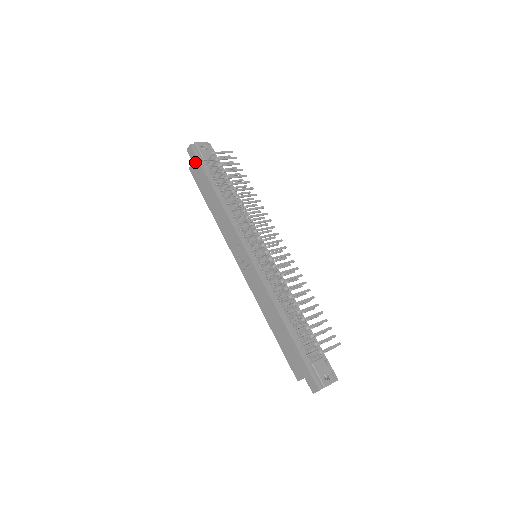
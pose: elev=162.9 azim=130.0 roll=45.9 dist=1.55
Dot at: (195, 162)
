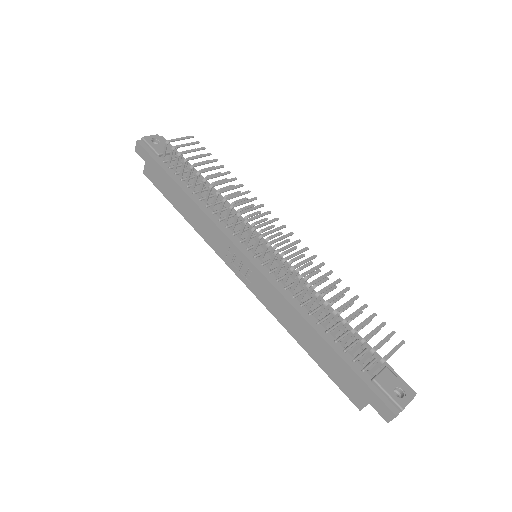
Dot at: (148, 161)
